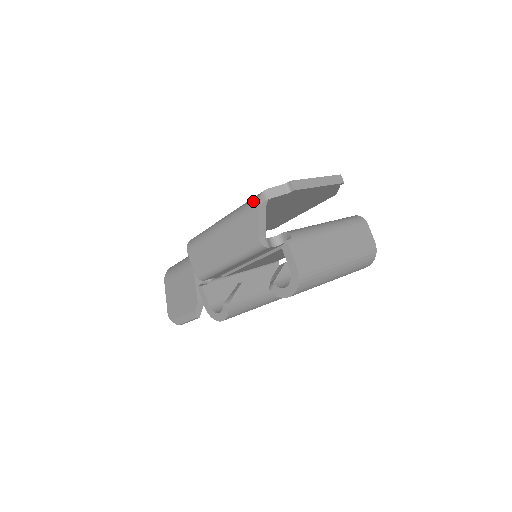
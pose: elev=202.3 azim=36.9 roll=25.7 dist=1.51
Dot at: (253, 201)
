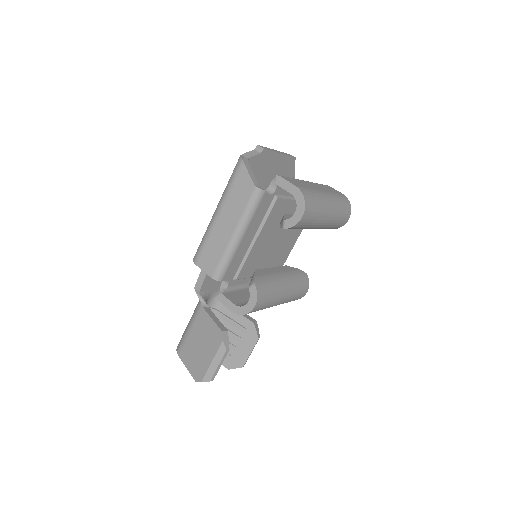
Dot at: (237, 164)
